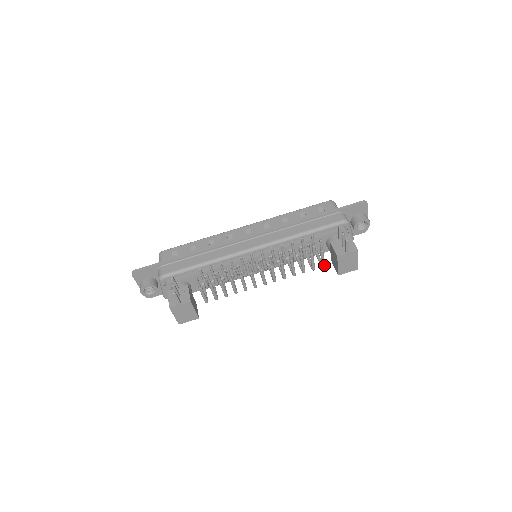
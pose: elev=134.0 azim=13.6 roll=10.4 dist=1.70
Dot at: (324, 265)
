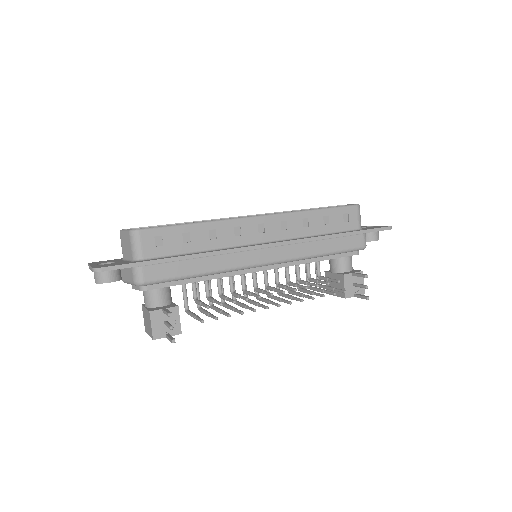
Dot at: occluded
